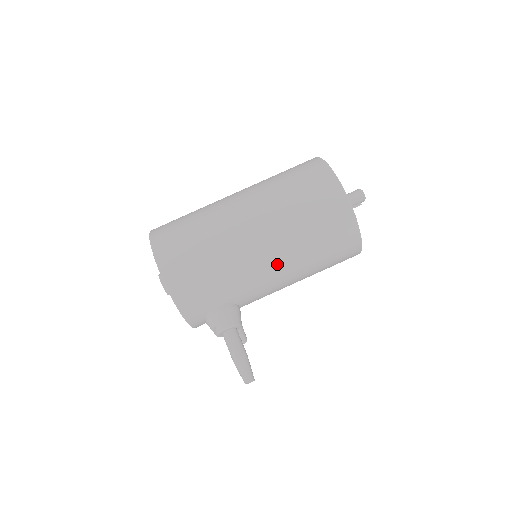
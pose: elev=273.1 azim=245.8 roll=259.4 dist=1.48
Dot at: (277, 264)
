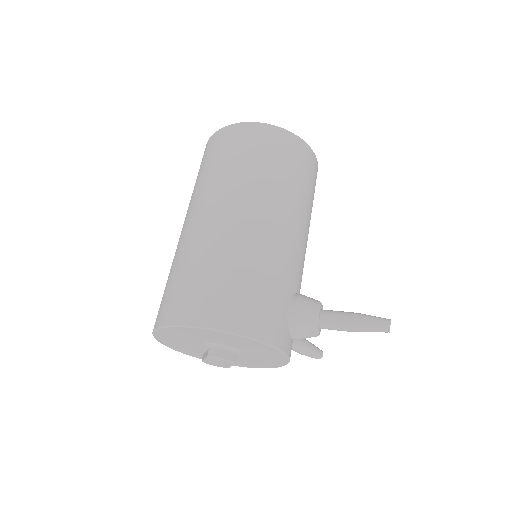
Dot at: (287, 220)
